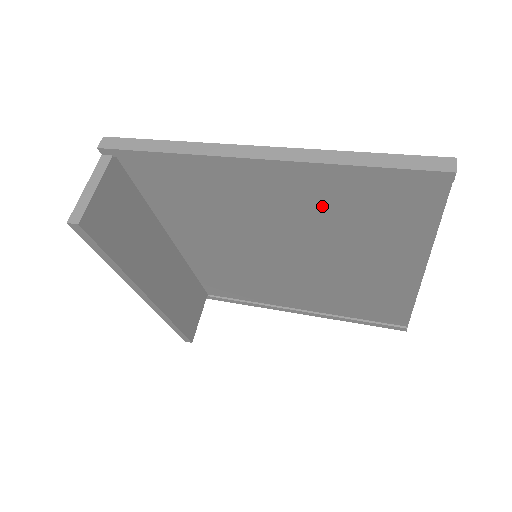
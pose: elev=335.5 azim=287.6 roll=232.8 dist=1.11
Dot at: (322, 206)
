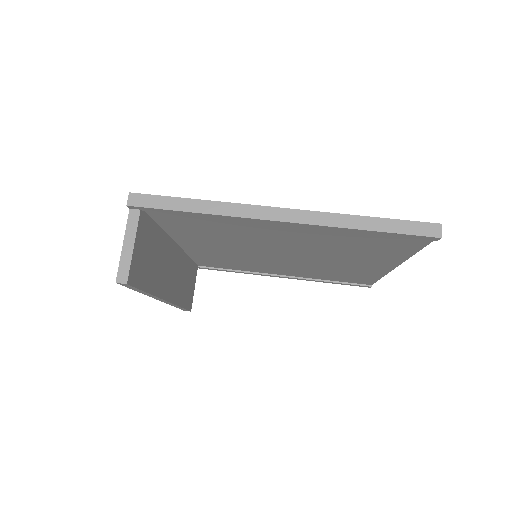
Dot at: (326, 240)
